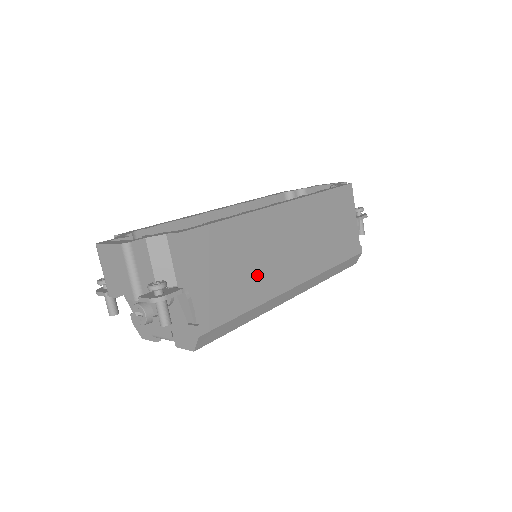
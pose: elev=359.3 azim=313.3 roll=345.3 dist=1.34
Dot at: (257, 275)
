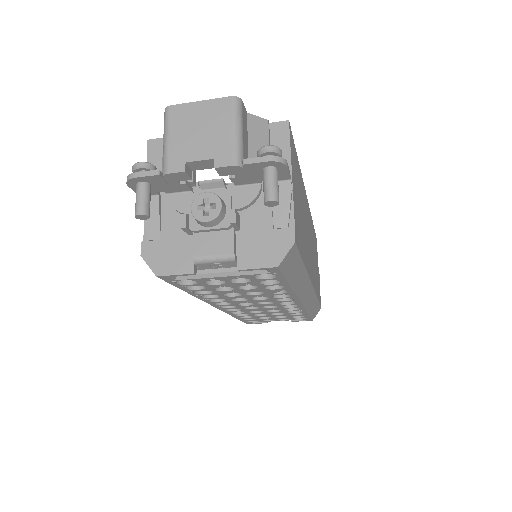
Dot at: (304, 237)
